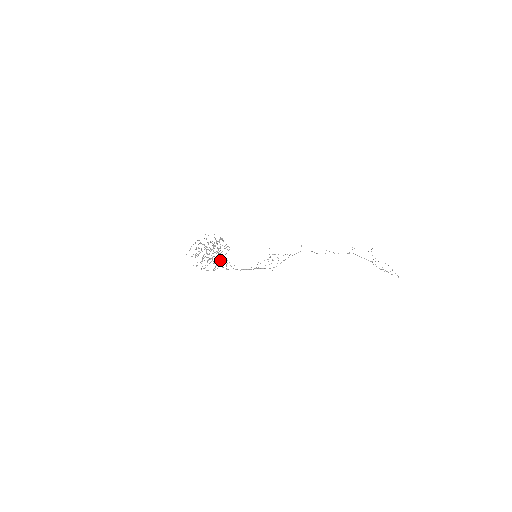
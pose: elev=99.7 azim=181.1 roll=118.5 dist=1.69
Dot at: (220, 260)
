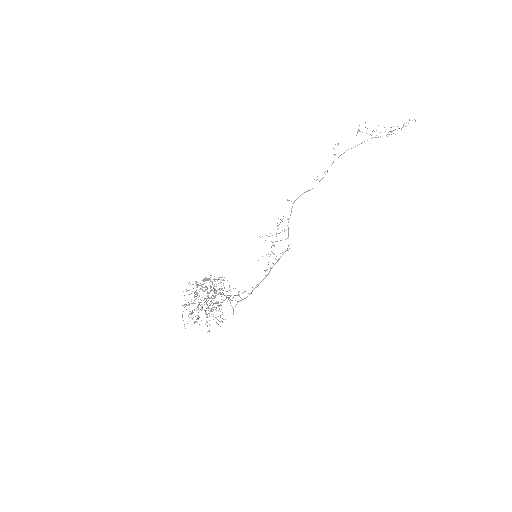
Dot at: occluded
